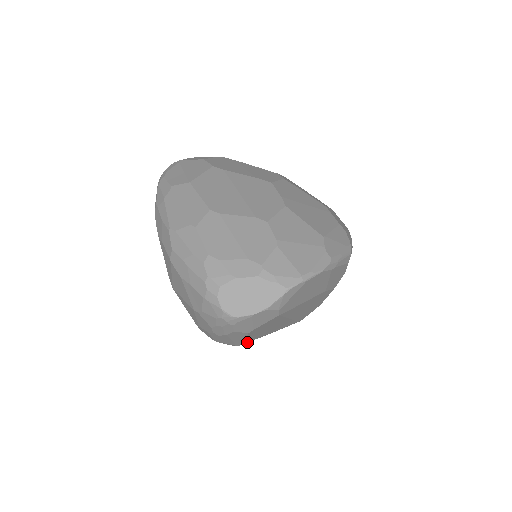
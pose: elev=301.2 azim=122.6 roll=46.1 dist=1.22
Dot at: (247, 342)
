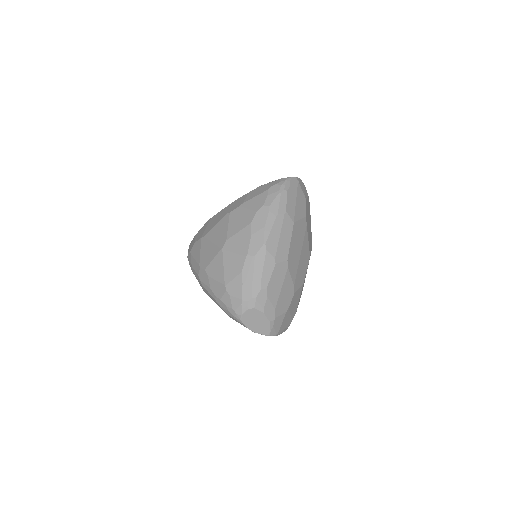
Dot at: occluded
